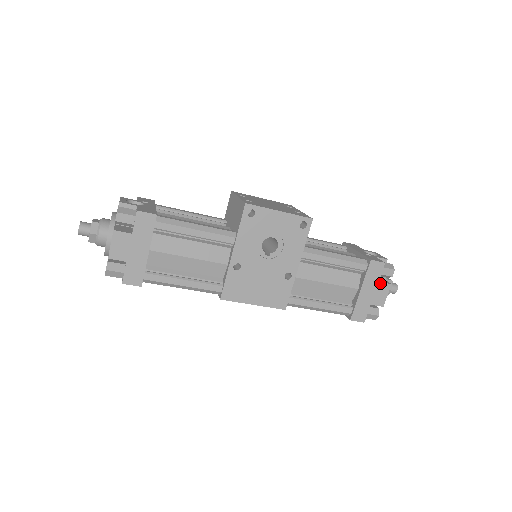
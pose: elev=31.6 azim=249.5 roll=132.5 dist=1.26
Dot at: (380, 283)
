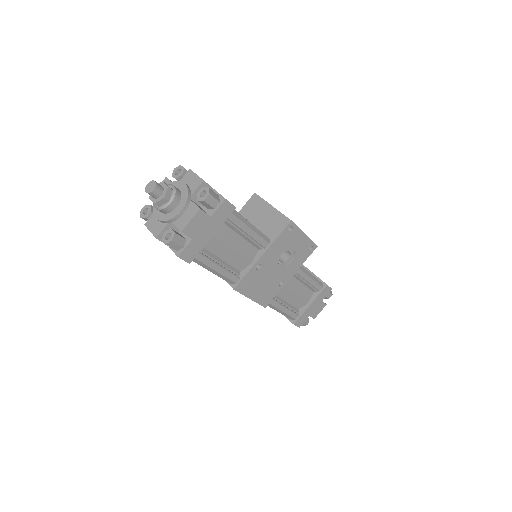
Dot at: (322, 302)
